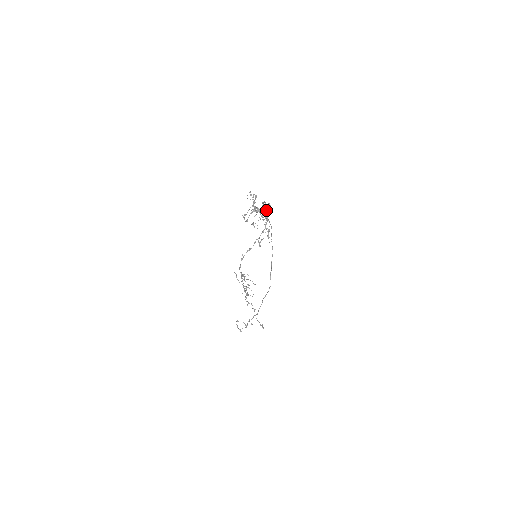
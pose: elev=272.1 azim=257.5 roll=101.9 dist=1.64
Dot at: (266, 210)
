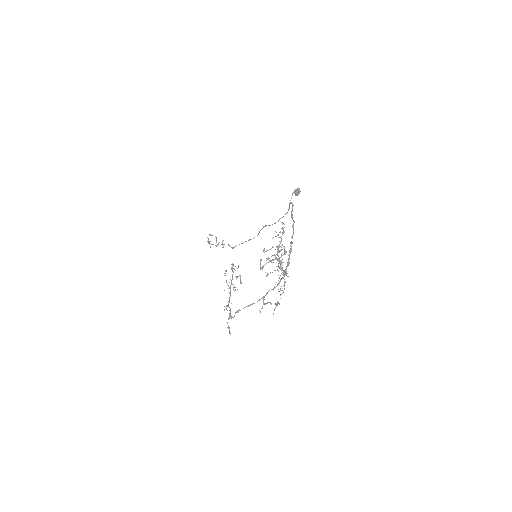
Dot at: (289, 258)
